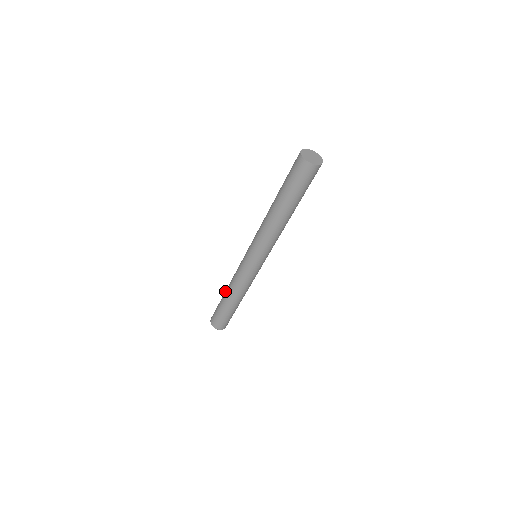
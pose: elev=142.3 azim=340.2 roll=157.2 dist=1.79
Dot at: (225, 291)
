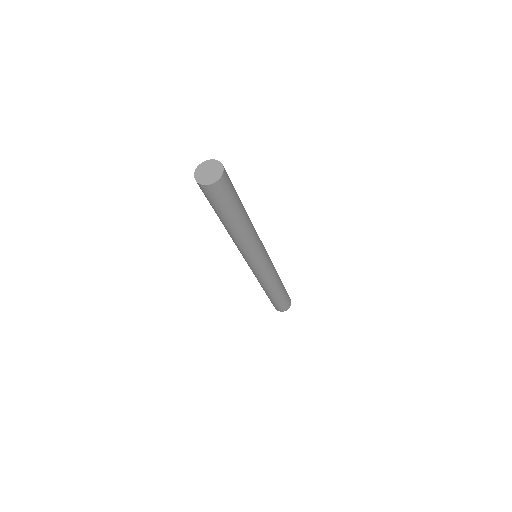
Dot at: (265, 292)
